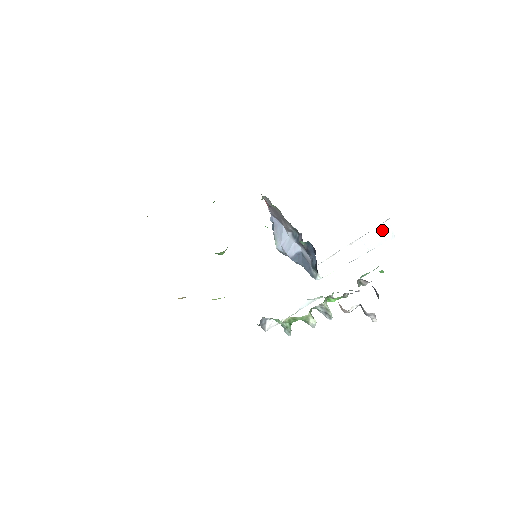
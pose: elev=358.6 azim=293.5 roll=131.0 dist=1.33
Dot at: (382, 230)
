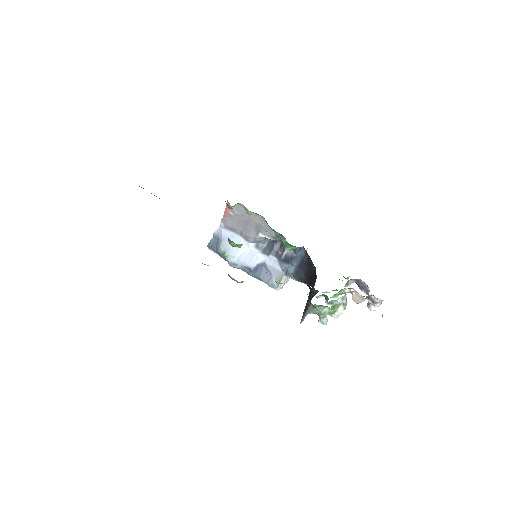
Dot at: occluded
